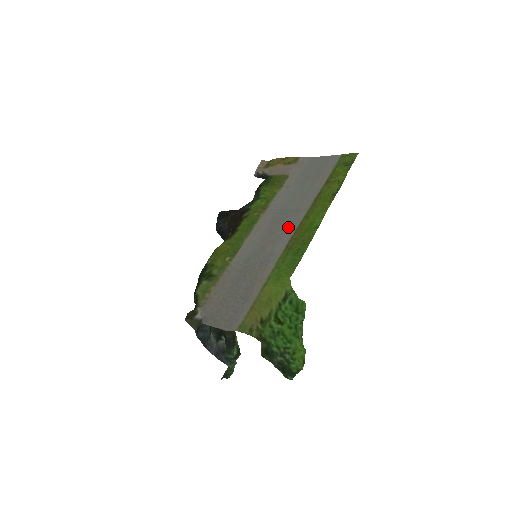
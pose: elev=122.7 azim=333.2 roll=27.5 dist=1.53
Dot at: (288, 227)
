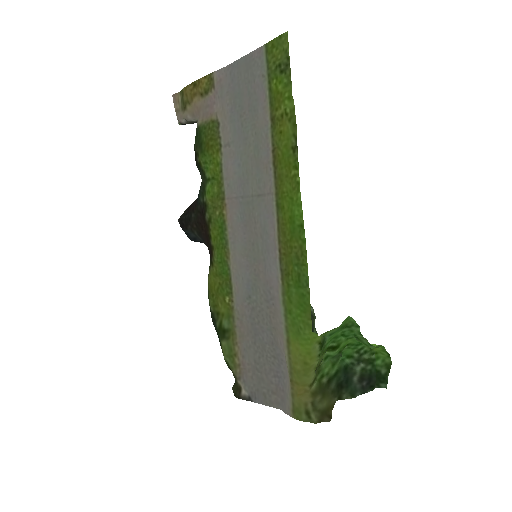
Dot at: (266, 231)
